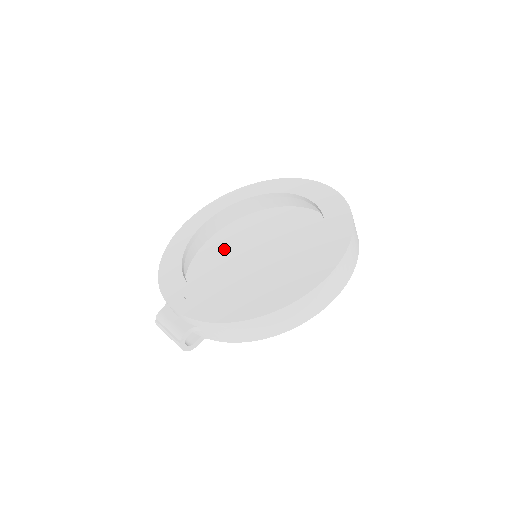
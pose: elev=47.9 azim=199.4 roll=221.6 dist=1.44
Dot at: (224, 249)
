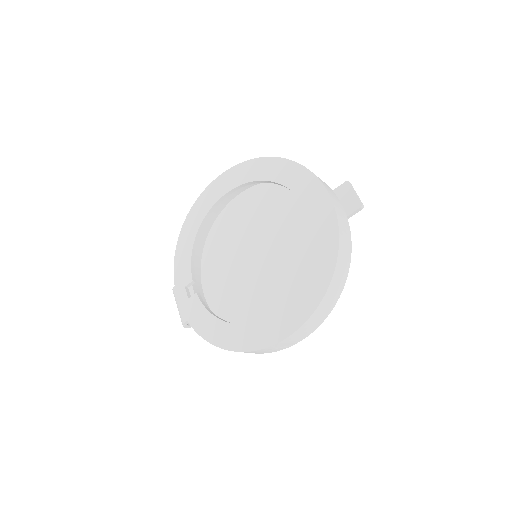
Dot at: (240, 223)
